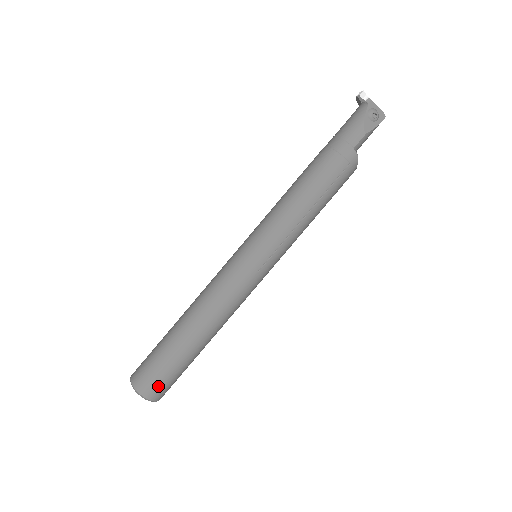
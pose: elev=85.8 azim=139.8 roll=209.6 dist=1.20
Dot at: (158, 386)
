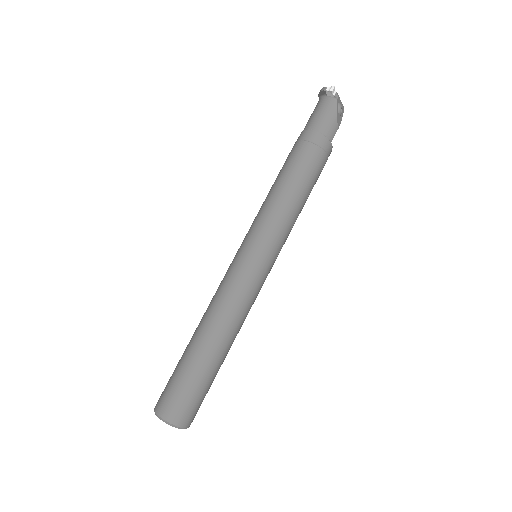
Dot at: (195, 412)
